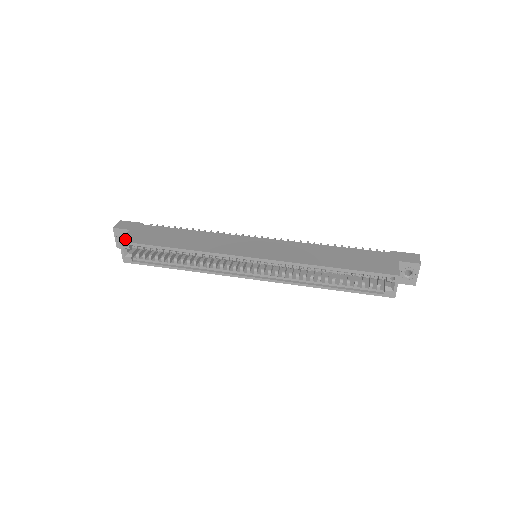
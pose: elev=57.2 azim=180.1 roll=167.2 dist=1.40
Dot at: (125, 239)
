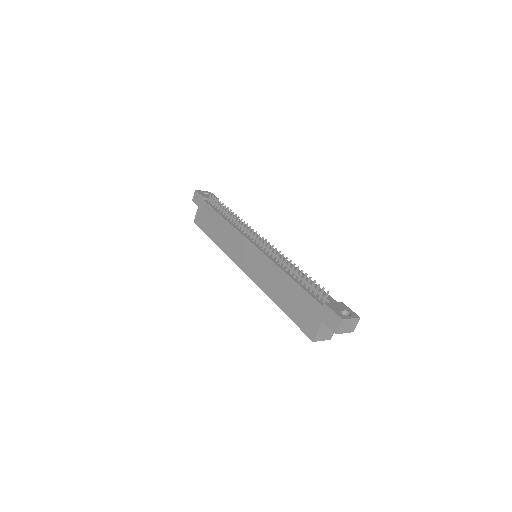
Dot at: (195, 220)
